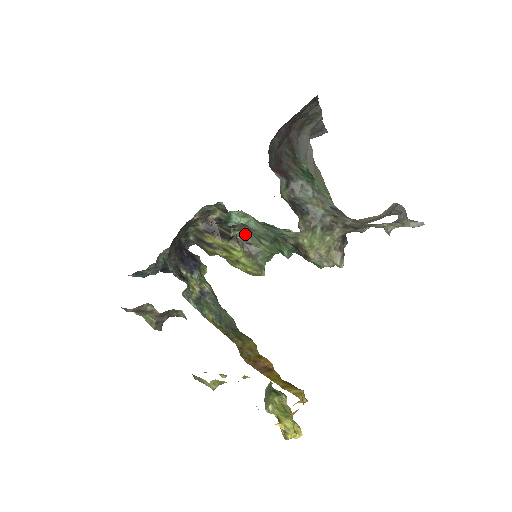
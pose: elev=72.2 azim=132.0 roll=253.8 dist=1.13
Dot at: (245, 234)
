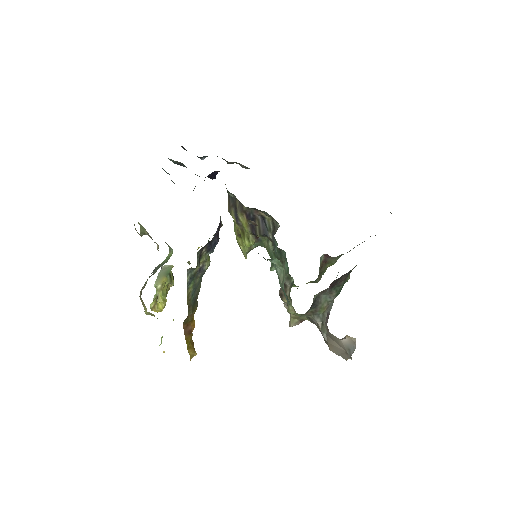
Dot at: occluded
